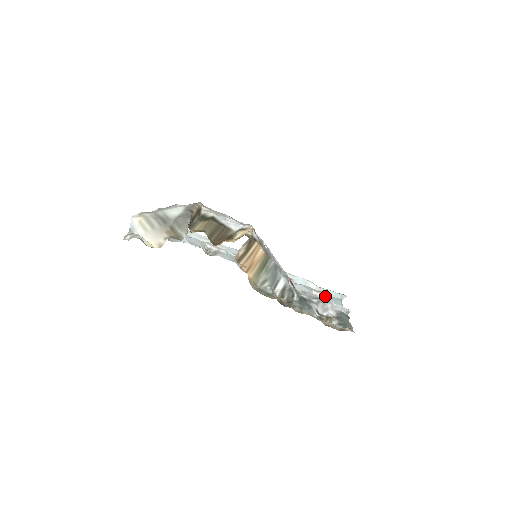
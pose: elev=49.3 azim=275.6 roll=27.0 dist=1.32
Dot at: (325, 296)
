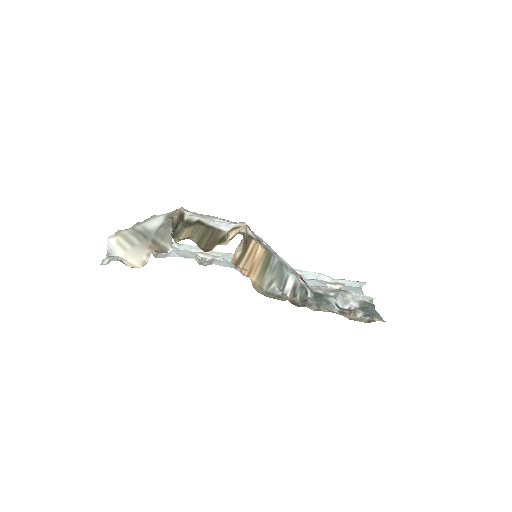
Dot at: (342, 287)
